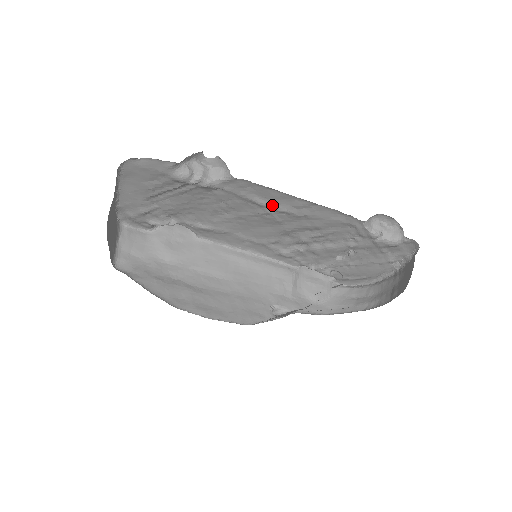
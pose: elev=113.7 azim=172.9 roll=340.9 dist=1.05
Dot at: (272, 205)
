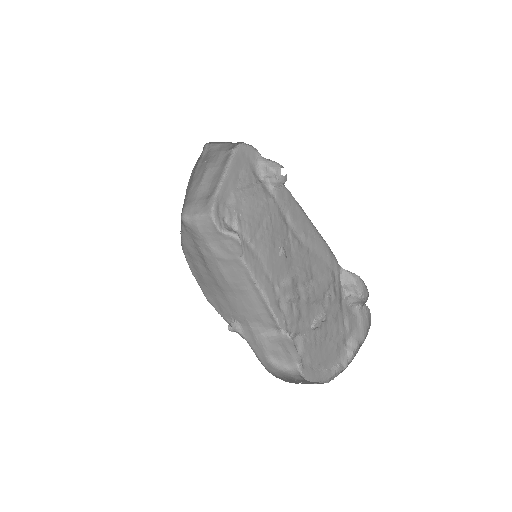
Dot at: (293, 227)
